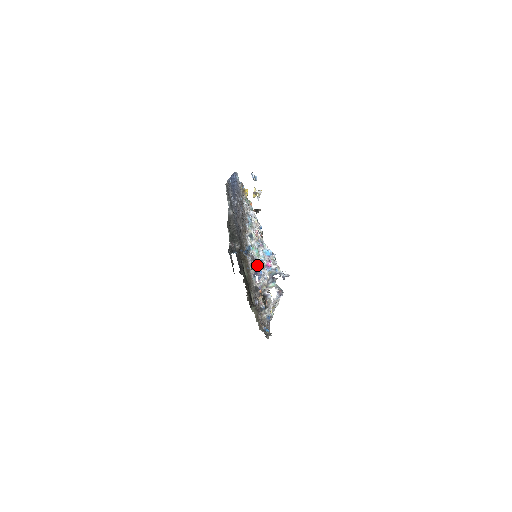
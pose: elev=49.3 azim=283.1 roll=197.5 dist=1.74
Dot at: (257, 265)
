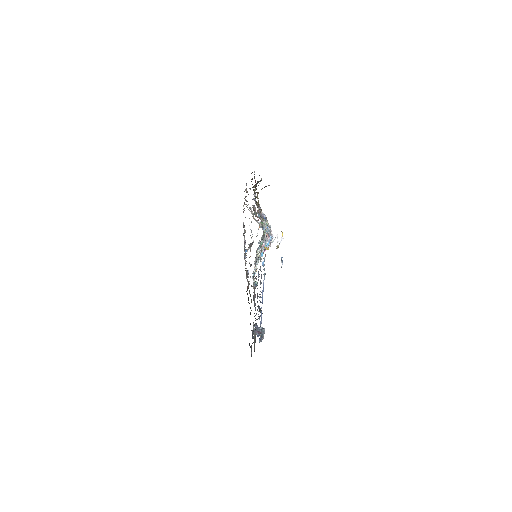
Dot at: occluded
